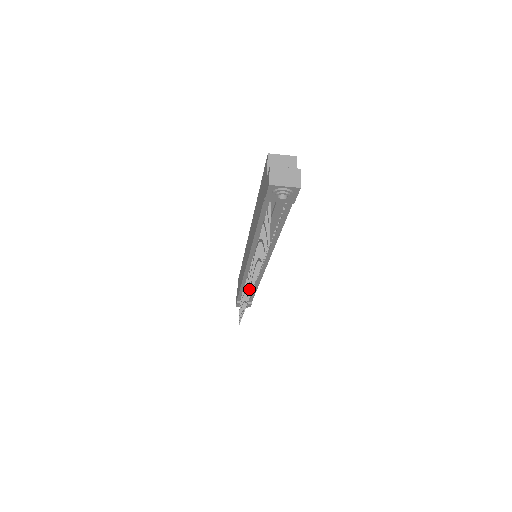
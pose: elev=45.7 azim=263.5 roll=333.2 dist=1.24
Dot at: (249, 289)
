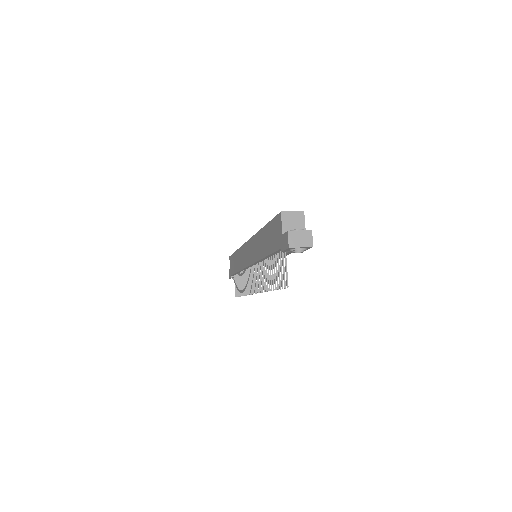
Dot at: (254, 287)
